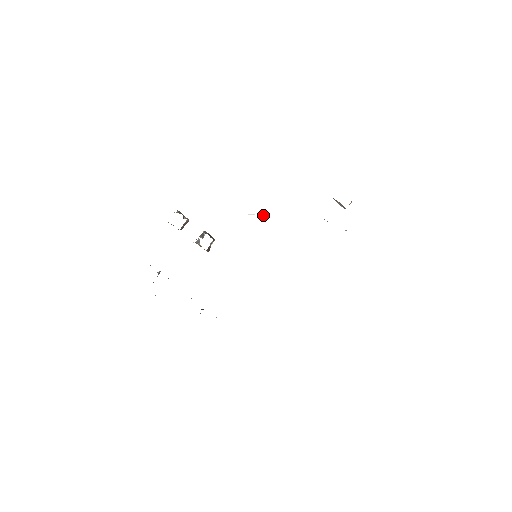
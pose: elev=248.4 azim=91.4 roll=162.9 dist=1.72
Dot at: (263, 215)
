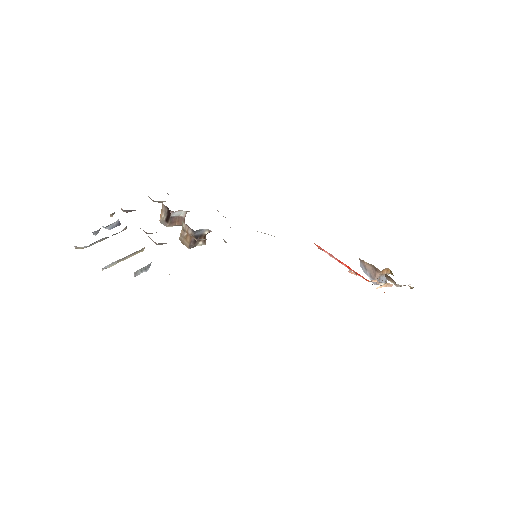
Dot at: occluded
